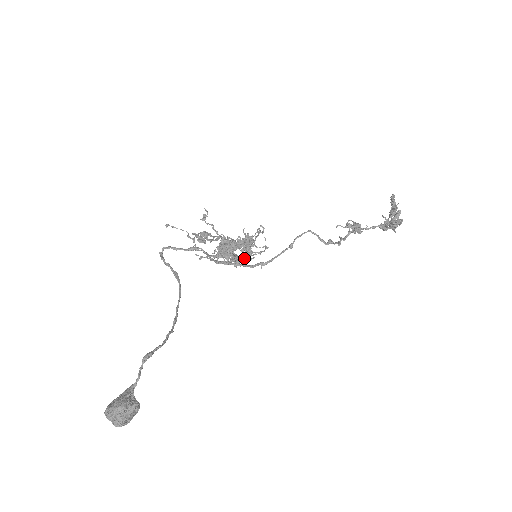
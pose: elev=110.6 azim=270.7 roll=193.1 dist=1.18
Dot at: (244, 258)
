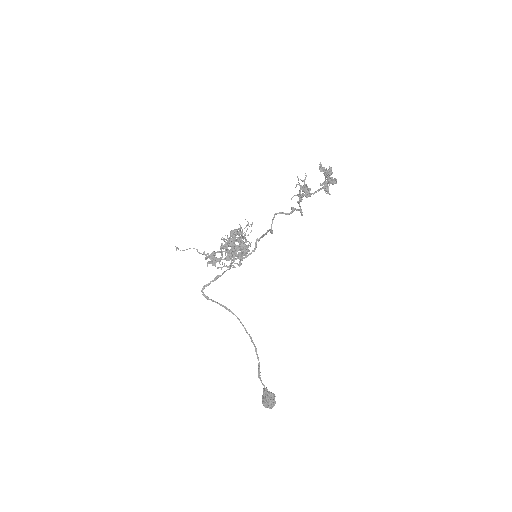
Dot at: (247, 252)
